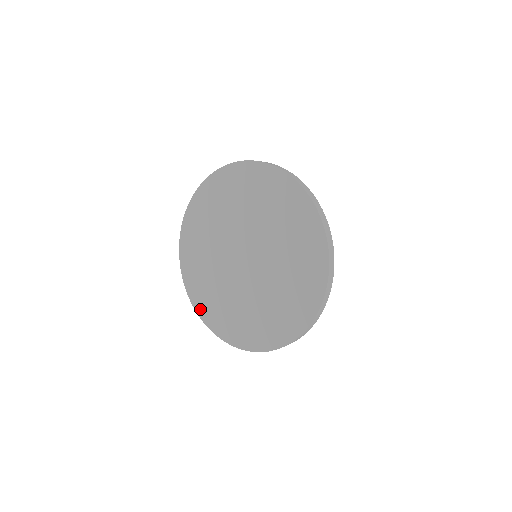
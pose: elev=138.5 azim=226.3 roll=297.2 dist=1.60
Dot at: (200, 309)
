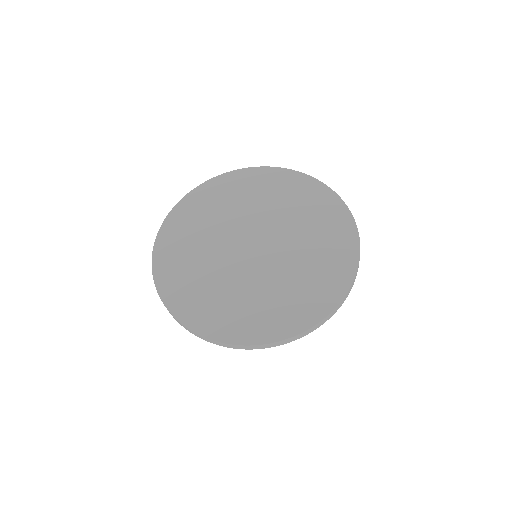
Dot at: (199, 324)
